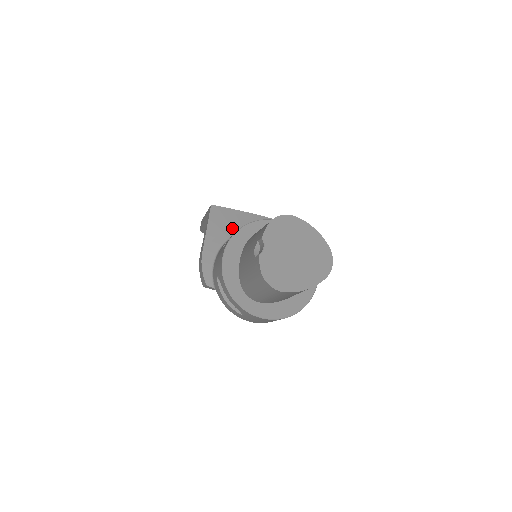
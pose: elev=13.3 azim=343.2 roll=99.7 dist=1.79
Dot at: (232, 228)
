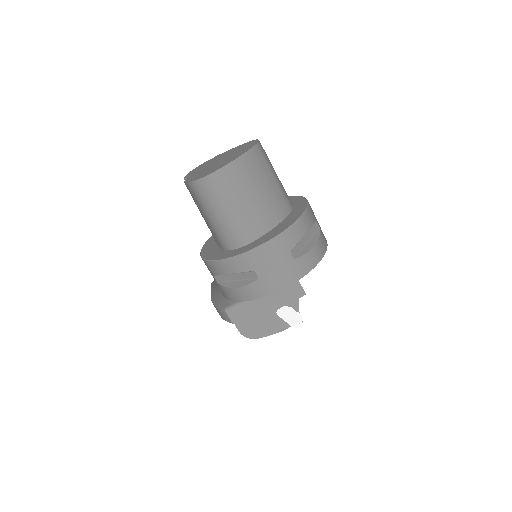
Dot at: occluded
